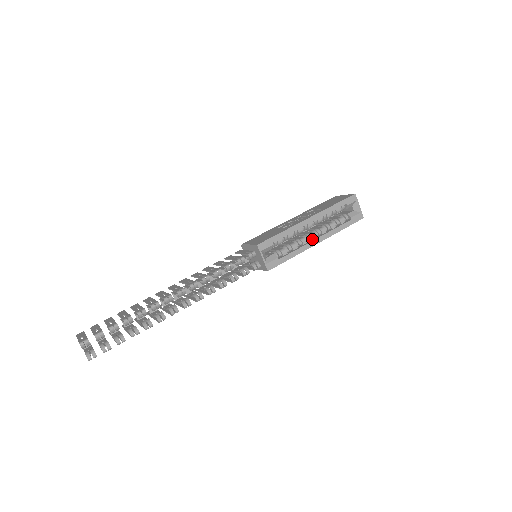
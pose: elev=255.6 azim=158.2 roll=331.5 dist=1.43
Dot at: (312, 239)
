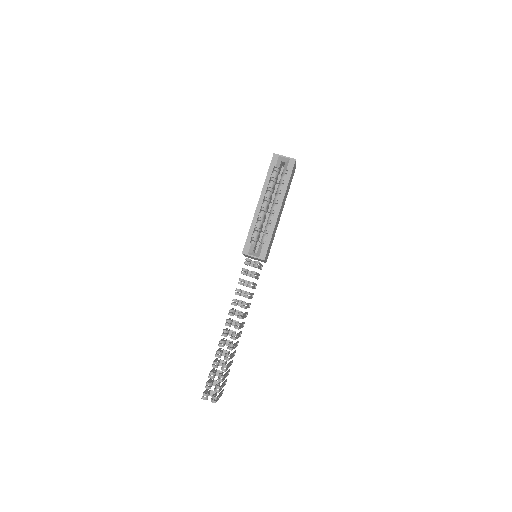
Dot at: (275, 211)
